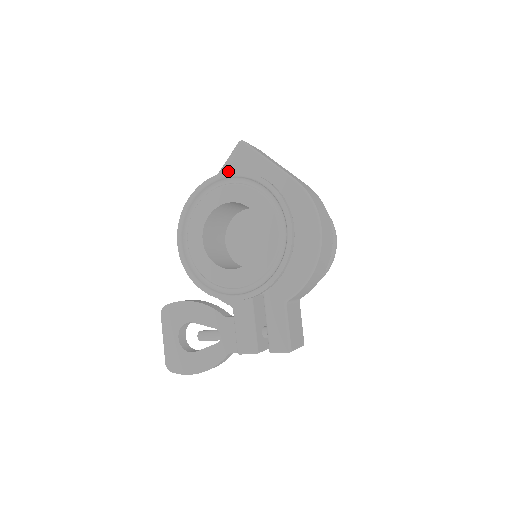
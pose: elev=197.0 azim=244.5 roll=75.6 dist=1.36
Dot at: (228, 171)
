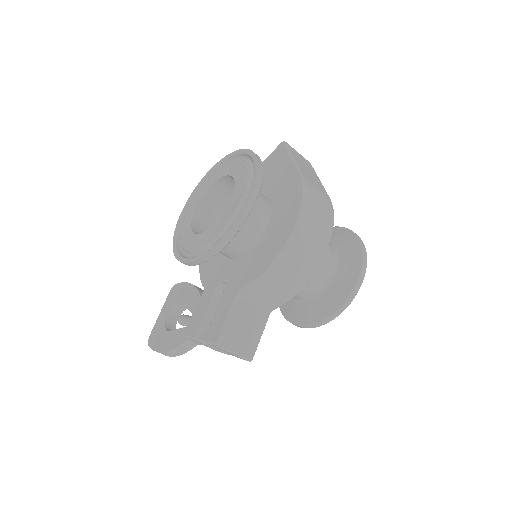
Dot at: (239, 149)
